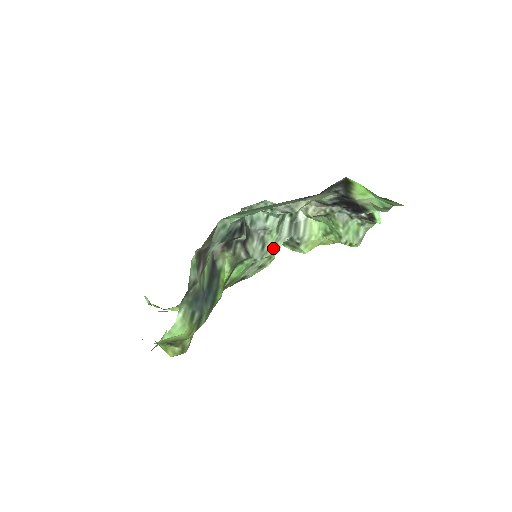
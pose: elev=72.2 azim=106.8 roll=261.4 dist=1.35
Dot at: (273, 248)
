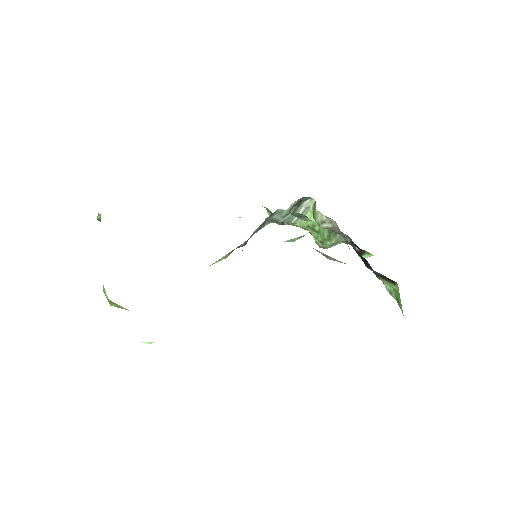
Dot at: occluded
